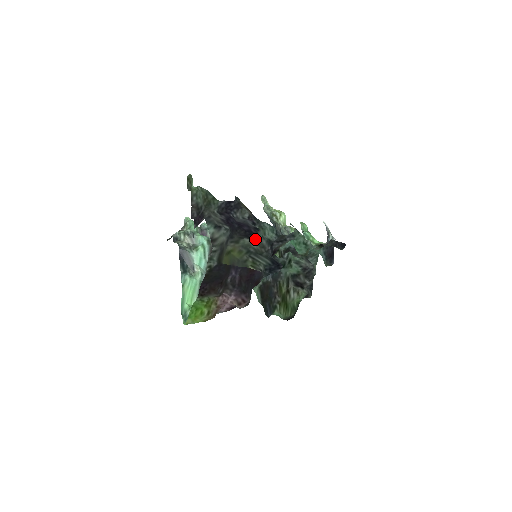
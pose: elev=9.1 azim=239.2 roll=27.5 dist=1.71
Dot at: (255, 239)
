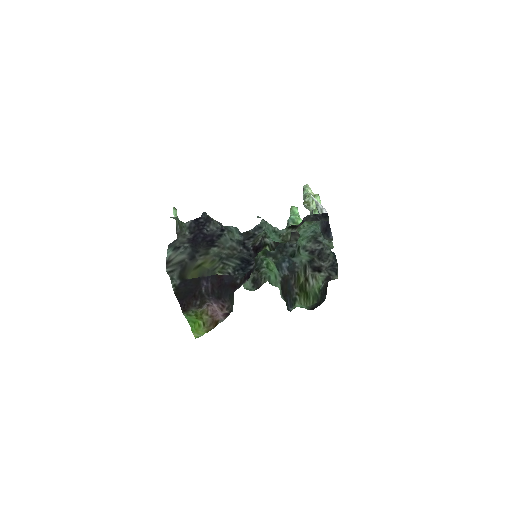
Dot at: (221, 245)
